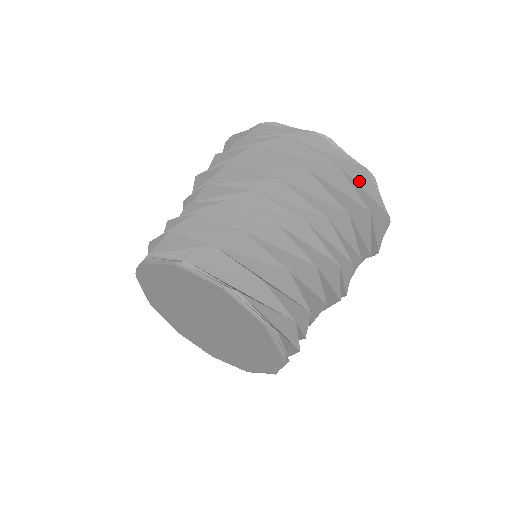
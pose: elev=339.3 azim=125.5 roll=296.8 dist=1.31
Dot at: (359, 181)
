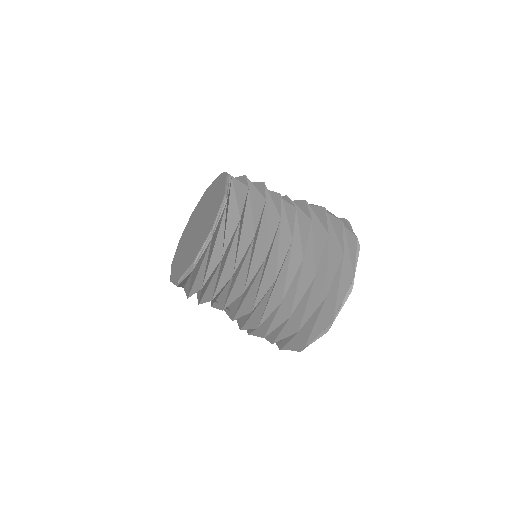
Dot at: (344, 282)
